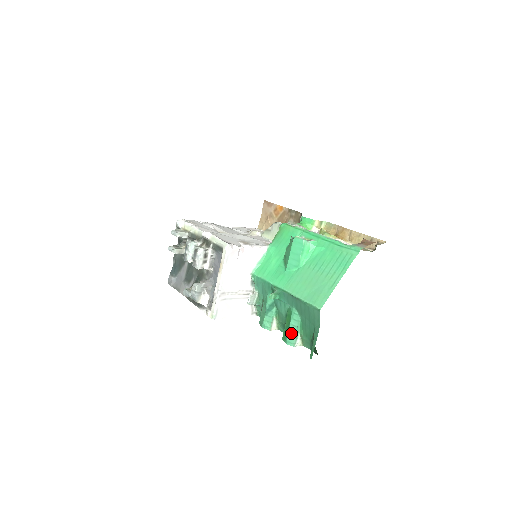
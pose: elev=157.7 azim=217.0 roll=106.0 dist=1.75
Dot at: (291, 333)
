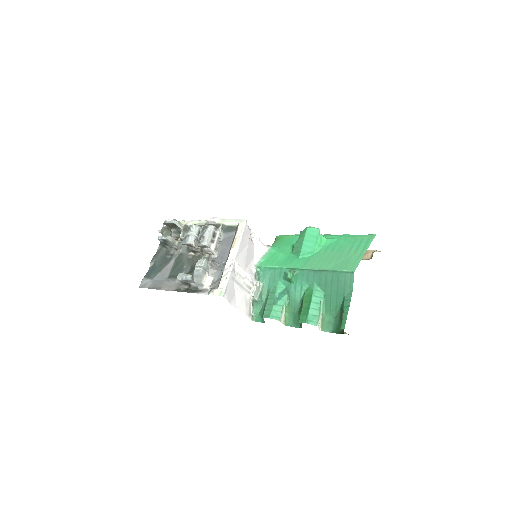
Dot at: (313, 311)
